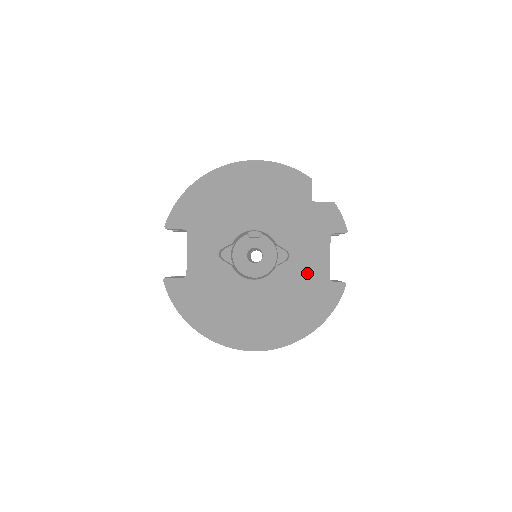
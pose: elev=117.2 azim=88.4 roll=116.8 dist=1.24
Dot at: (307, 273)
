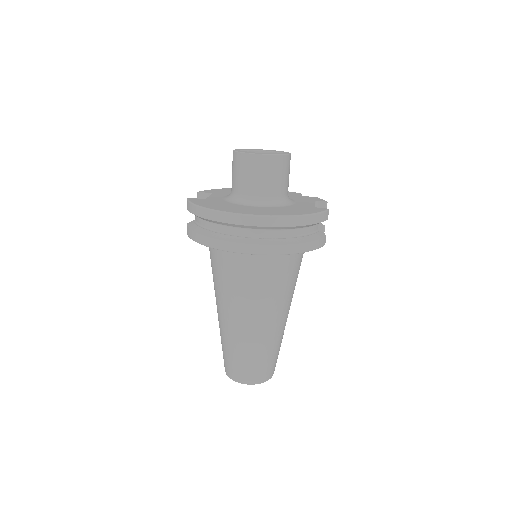
Dot at: (298, 205)
